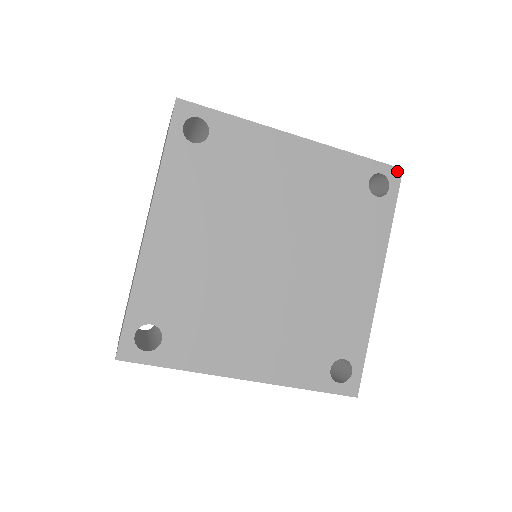
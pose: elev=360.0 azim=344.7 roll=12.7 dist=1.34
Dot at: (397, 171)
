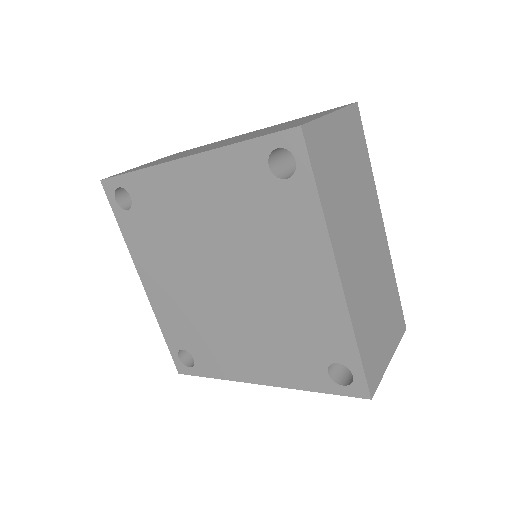
Dot at: (294, 133)
